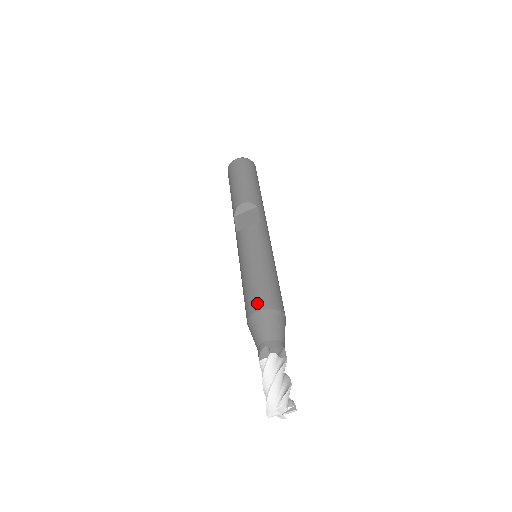
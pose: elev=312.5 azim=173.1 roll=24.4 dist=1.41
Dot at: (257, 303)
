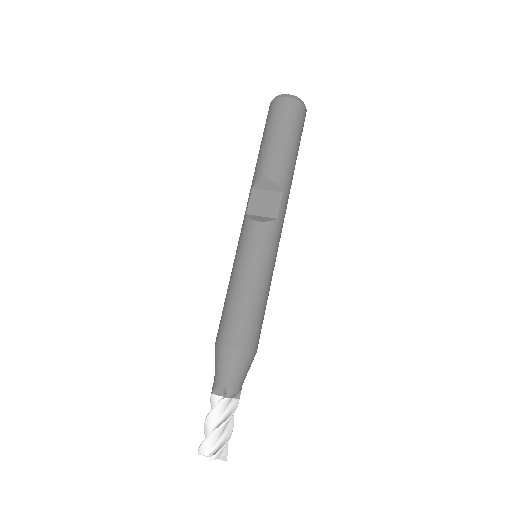
Dot at: (233, 335)
